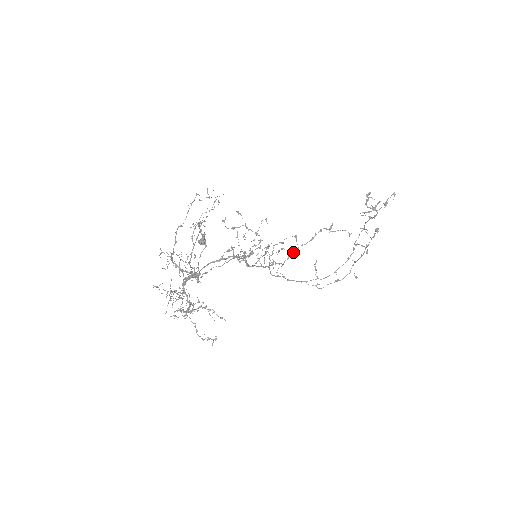
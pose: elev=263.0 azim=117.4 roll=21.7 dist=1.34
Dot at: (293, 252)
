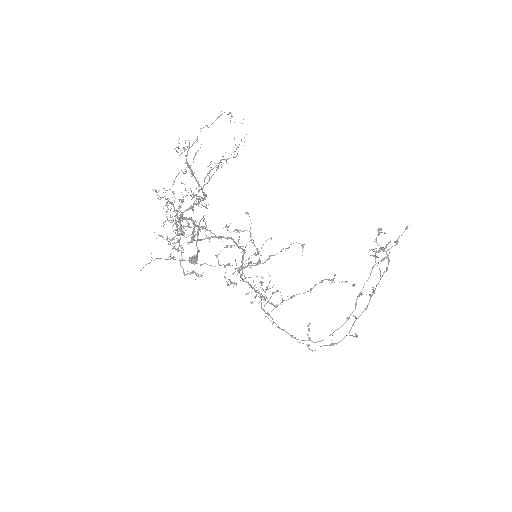
Dot at: (288, 299)
